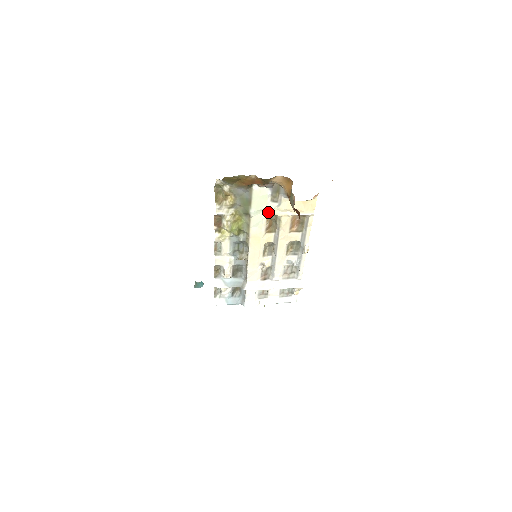
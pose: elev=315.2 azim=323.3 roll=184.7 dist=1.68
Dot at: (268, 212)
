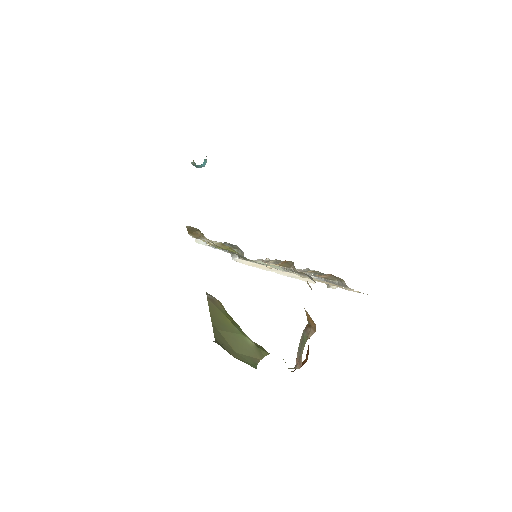
Dot at: occluded
